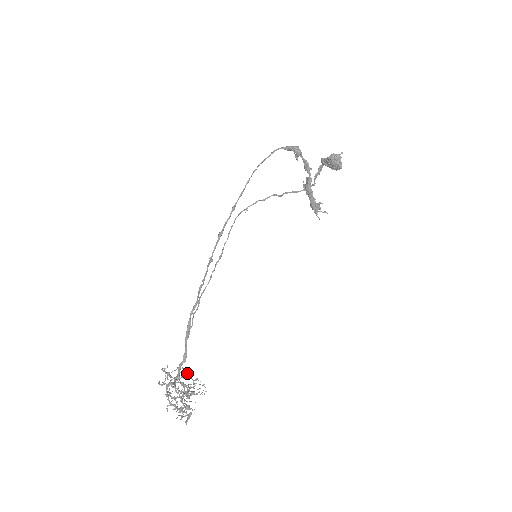
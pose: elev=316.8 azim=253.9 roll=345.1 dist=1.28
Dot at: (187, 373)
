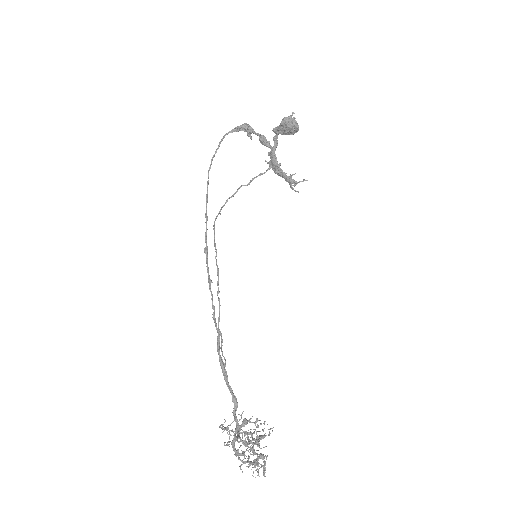
Dot at: (245, 418)
